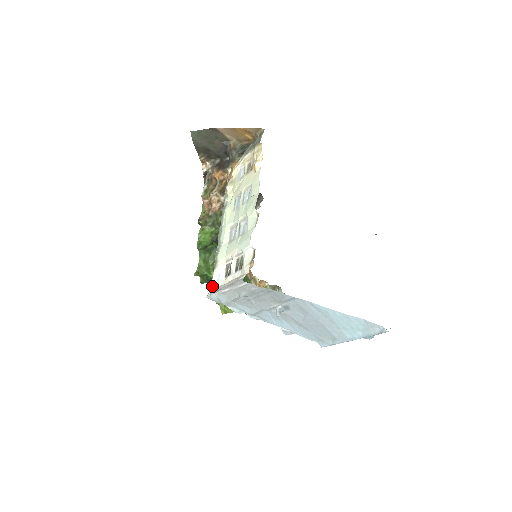
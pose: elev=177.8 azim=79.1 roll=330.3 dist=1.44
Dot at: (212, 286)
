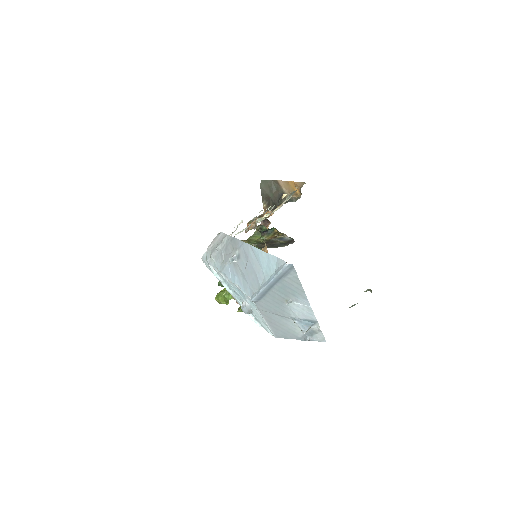
Dot at: occluded
